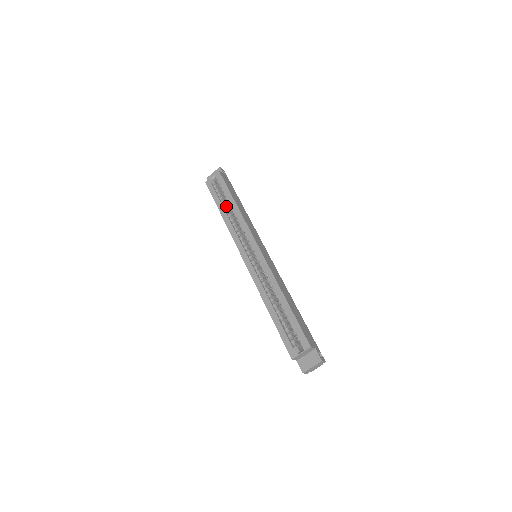
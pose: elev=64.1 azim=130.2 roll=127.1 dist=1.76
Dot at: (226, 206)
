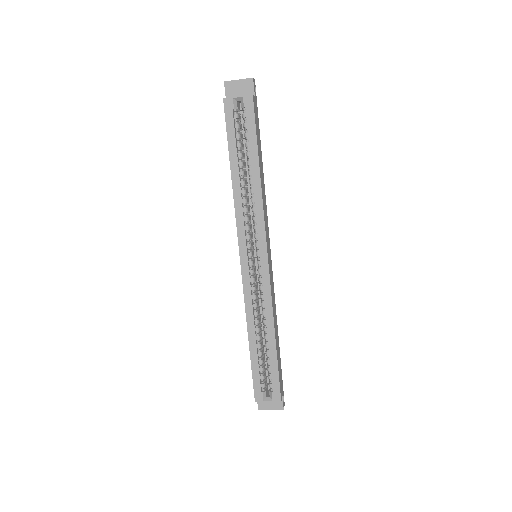
Dot at: (243, 163)
